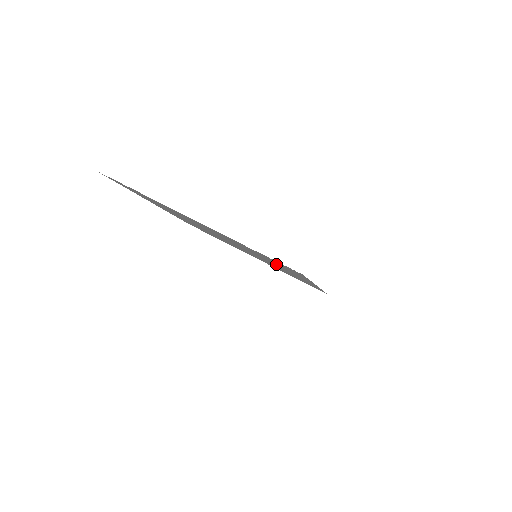
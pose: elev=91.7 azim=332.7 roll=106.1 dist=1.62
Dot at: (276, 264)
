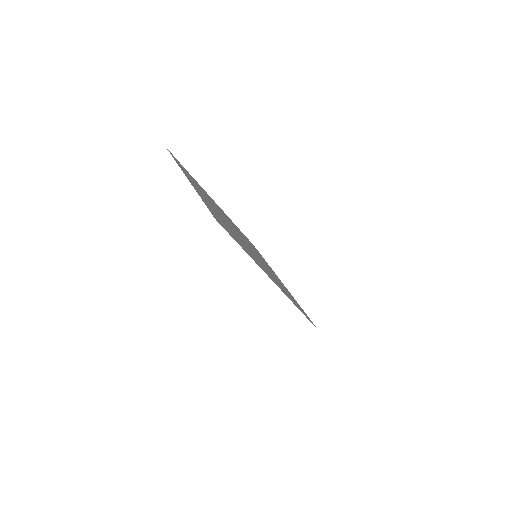
Dot at: (239, 241)
